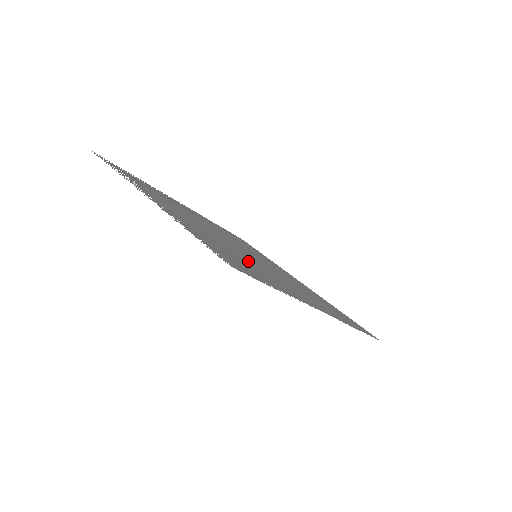
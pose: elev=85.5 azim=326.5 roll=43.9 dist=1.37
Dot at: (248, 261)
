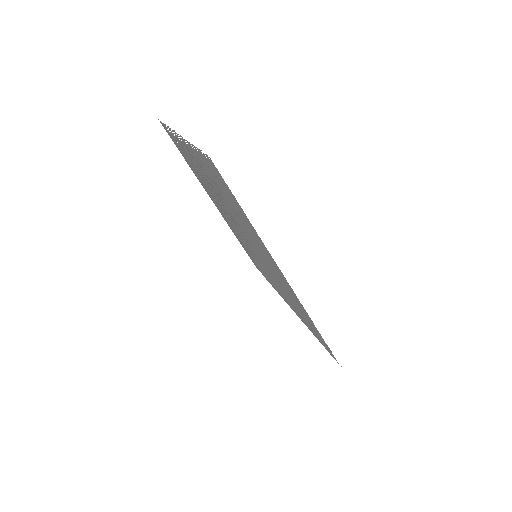
Dot at: (239, 218)
